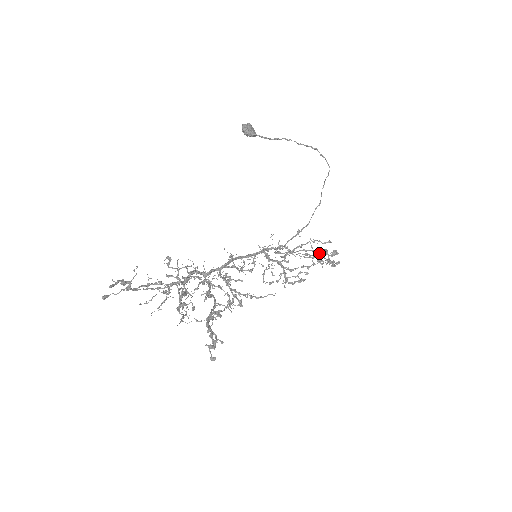
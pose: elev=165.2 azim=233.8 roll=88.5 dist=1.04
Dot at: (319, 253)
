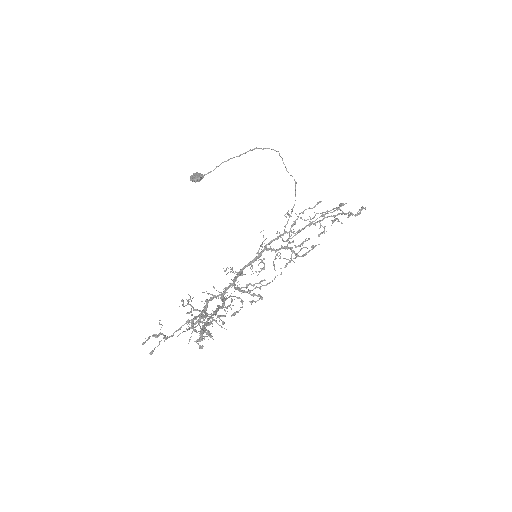
Dot at: occluded
